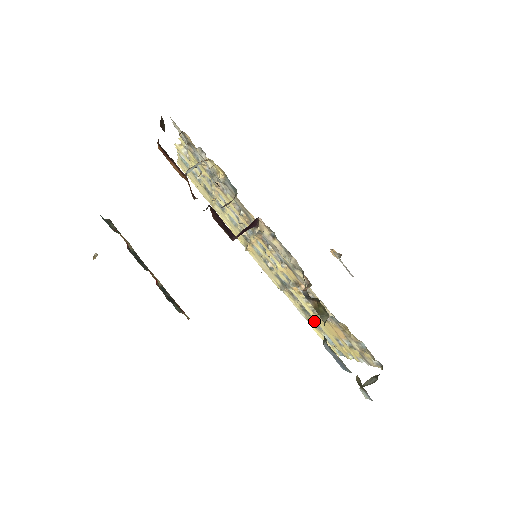
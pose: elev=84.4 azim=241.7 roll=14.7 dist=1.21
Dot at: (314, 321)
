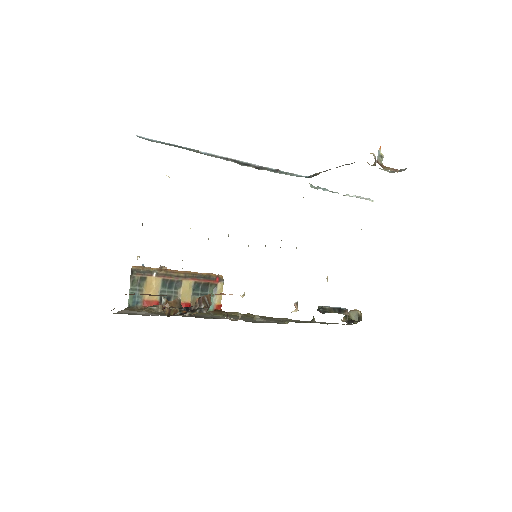
Dot at: occluded
